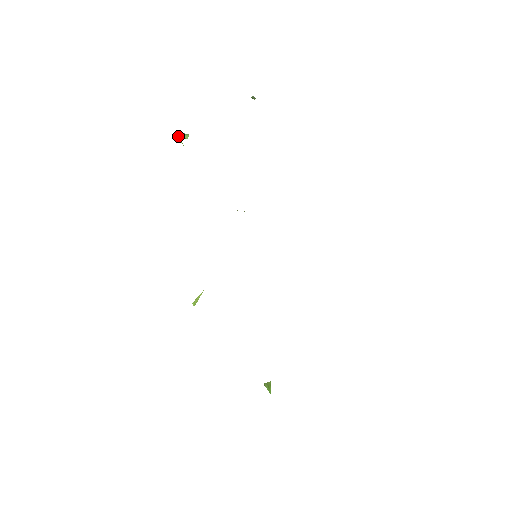
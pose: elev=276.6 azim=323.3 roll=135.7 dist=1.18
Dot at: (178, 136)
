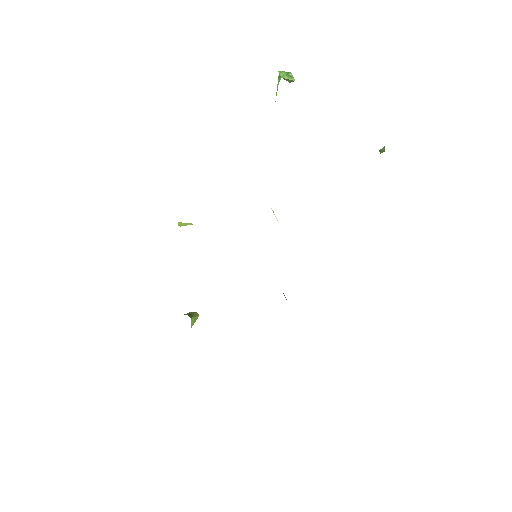
Dot at: (279, 80)
